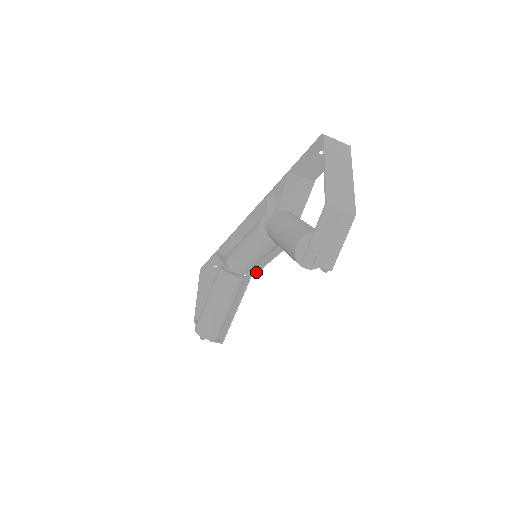
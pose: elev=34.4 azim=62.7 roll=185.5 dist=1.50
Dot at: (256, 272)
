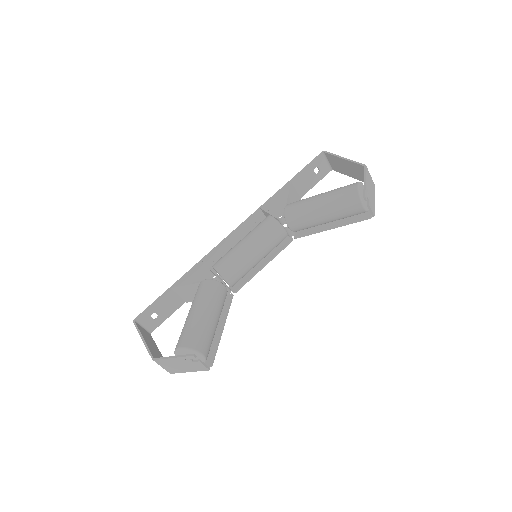
Dot at: (244, 283)
